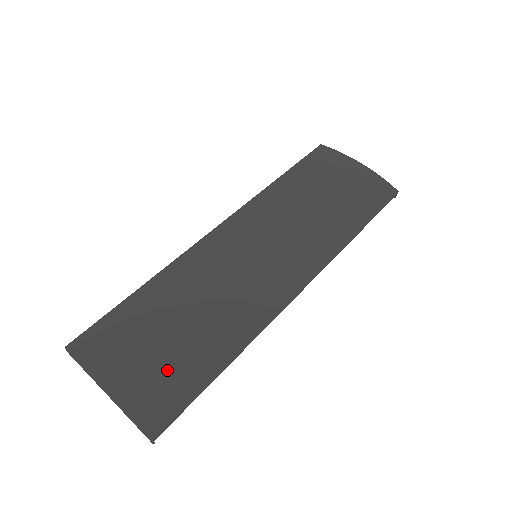
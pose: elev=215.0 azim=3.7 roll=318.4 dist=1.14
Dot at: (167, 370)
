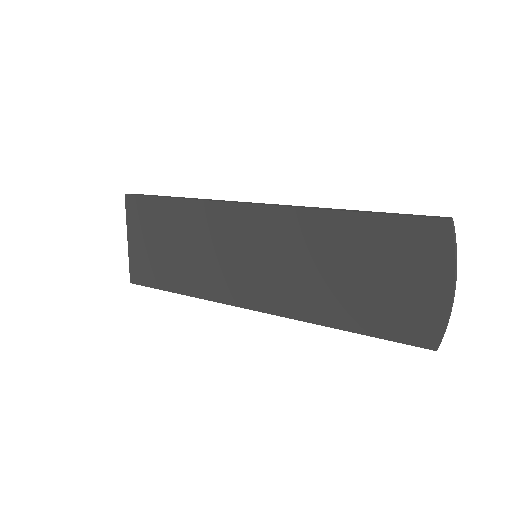
Dot at: (155, 262)
